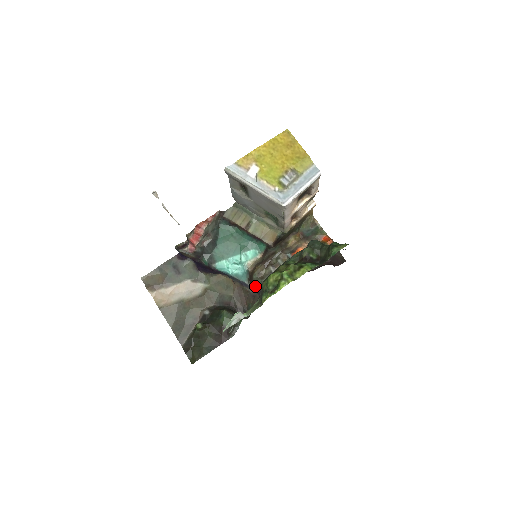
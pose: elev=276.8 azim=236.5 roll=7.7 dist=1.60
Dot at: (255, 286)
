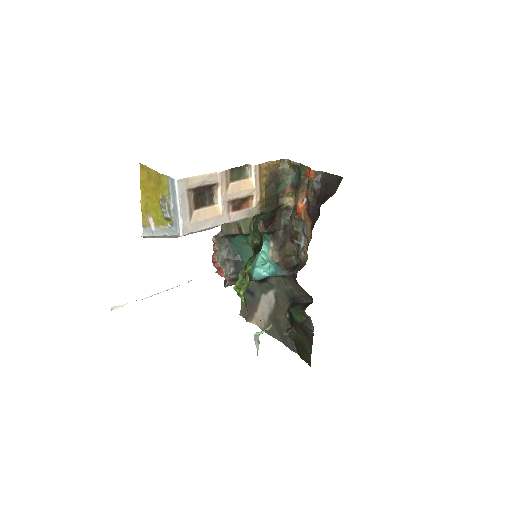
Dot at: (291, 272)
